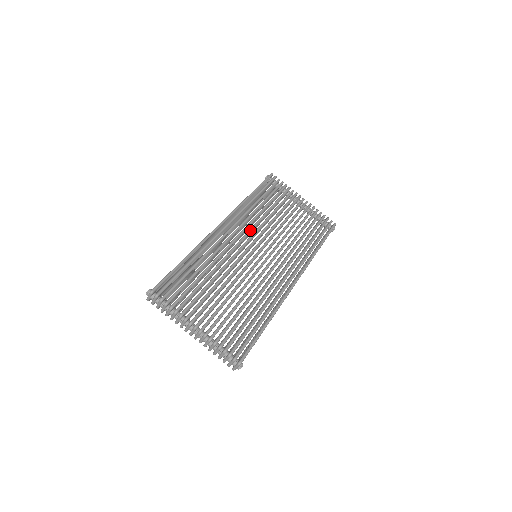
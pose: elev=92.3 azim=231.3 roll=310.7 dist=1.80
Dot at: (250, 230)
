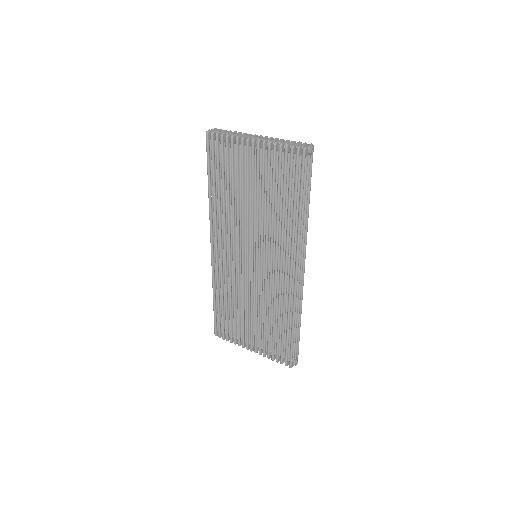
Dot at: occluded
